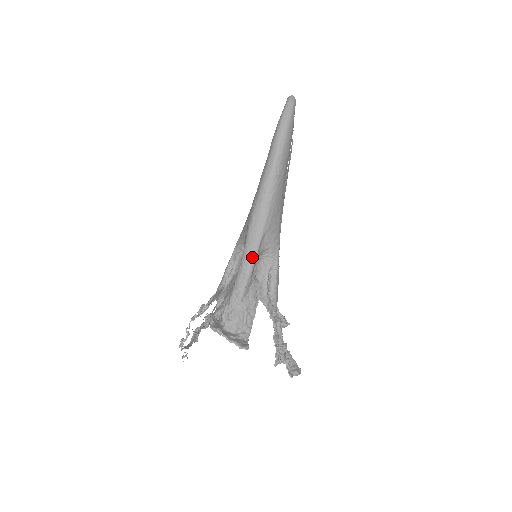
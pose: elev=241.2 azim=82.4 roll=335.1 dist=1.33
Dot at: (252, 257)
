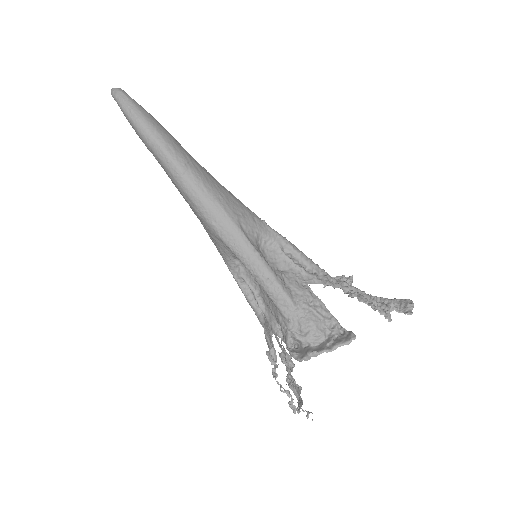
Dot at: (255, 257)
